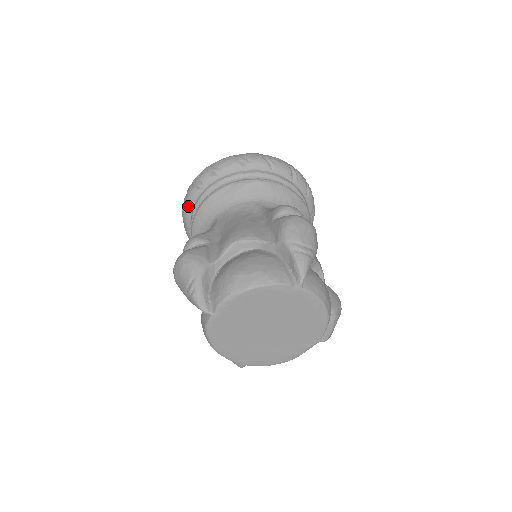
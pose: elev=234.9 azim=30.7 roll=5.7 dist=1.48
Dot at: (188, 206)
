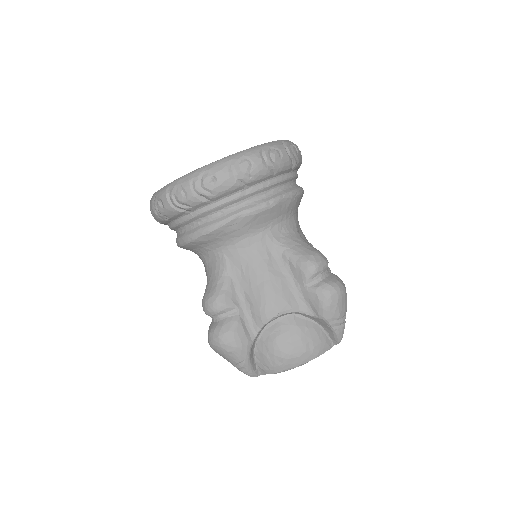
Dot at: (168, 219)
